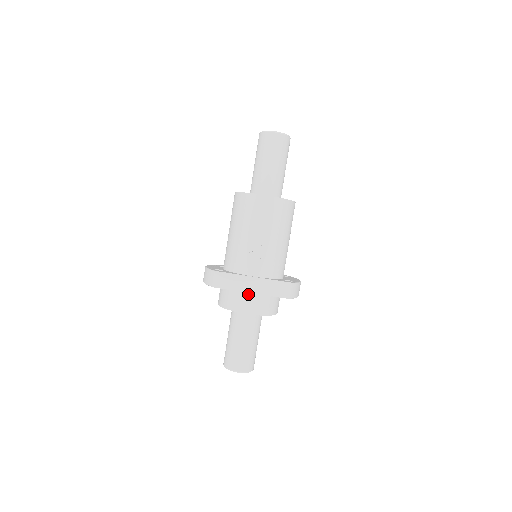
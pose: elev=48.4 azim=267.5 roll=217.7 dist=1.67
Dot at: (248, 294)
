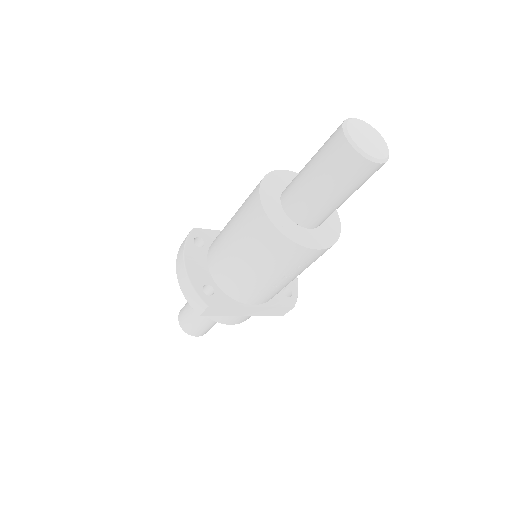
Dot at: (239, 315)
